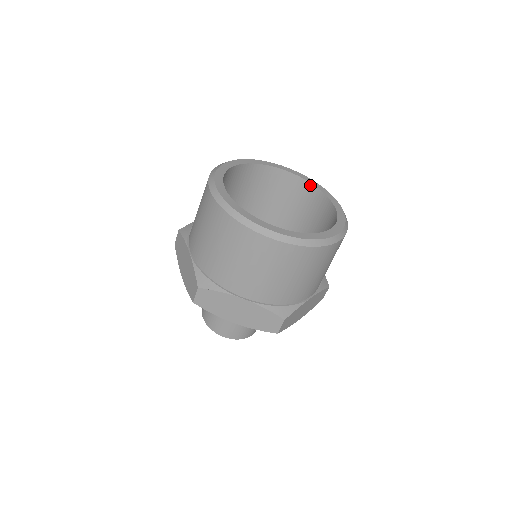
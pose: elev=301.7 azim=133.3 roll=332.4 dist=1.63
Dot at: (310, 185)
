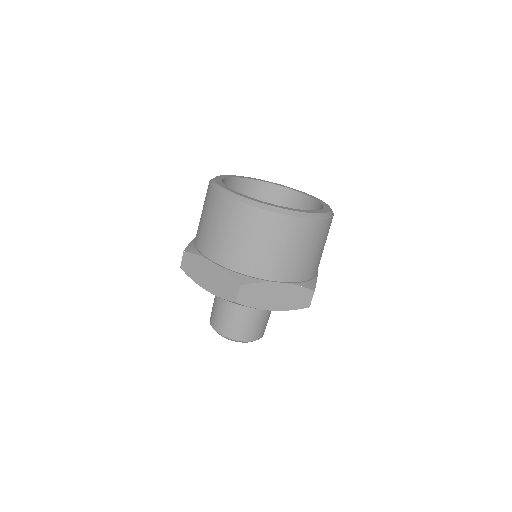
Dot at: (277, 187)
